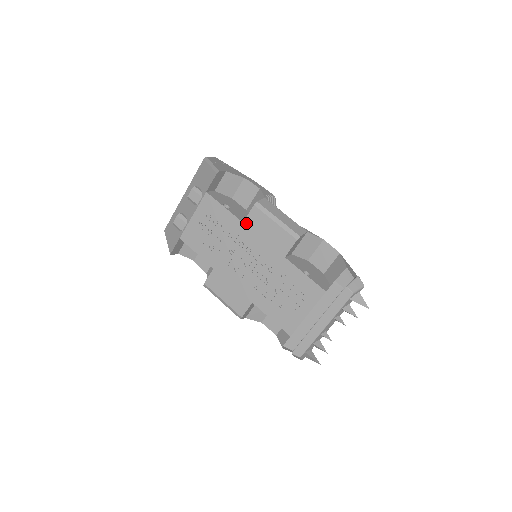
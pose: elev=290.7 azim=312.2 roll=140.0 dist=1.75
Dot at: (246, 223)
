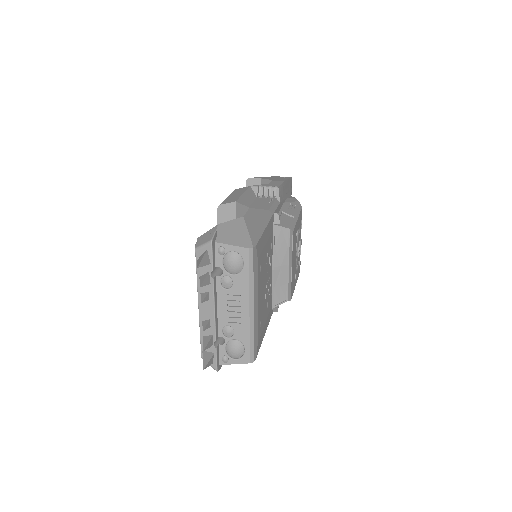
Dot at: occluded
